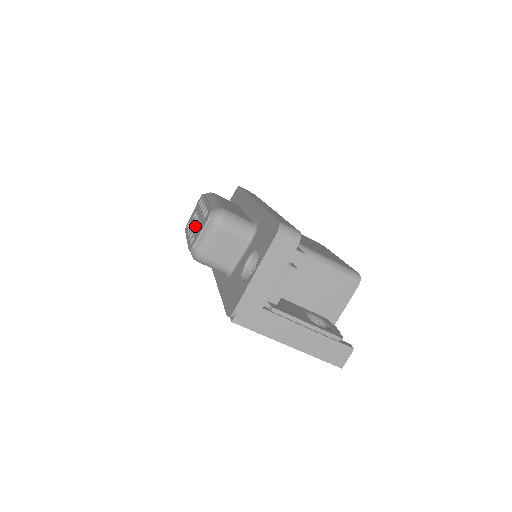
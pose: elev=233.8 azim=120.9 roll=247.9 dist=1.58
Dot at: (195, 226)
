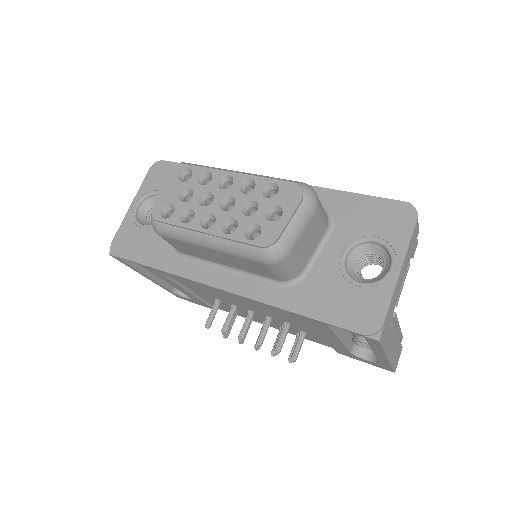
Dot at: (231, 210)
